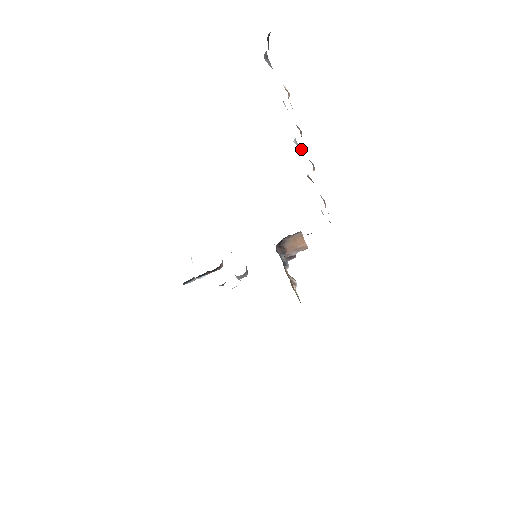
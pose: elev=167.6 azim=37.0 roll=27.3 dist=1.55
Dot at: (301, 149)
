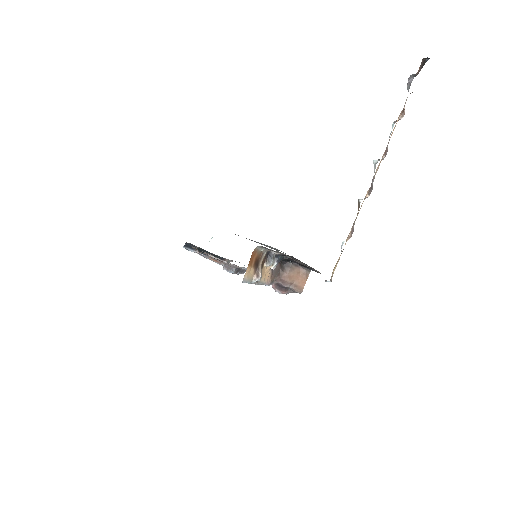
Dot at: (374, 171)
